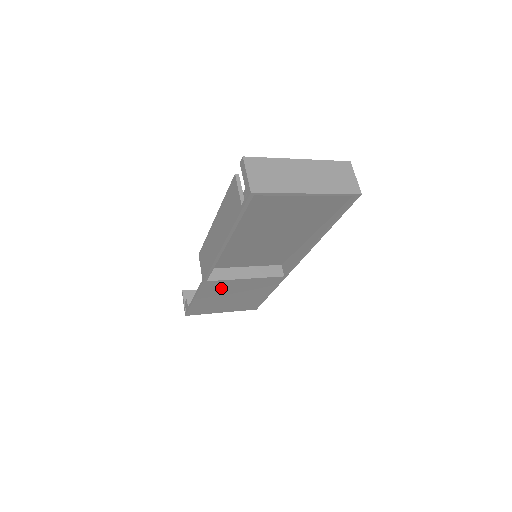
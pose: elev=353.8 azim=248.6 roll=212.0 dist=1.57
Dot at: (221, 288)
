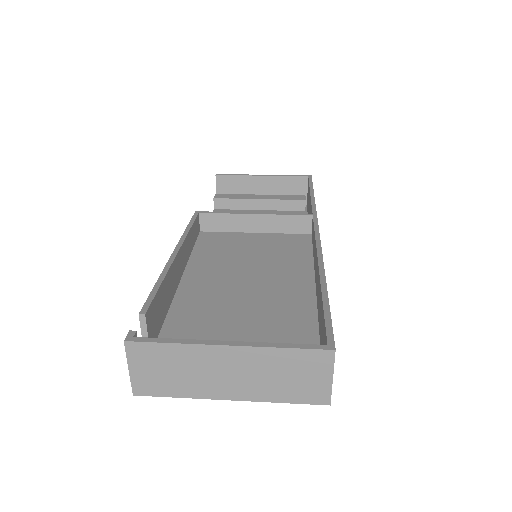
Dot at: occluded
